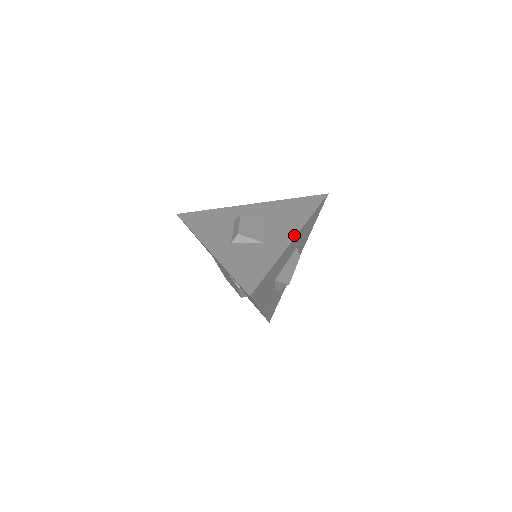
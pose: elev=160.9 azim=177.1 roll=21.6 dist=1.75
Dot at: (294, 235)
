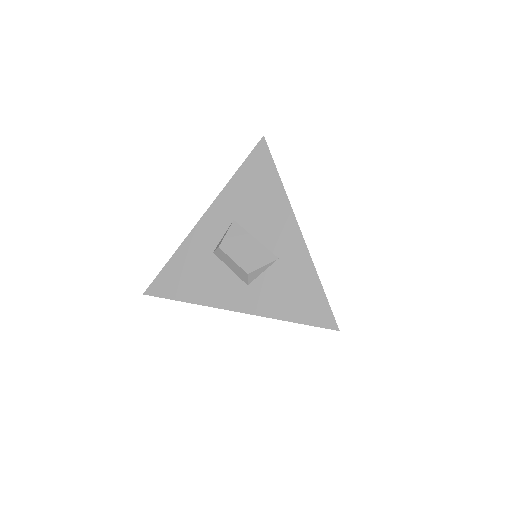
Dot at: (295, 225)
